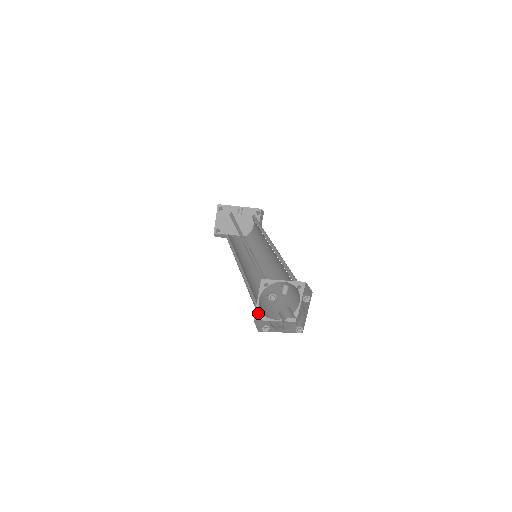
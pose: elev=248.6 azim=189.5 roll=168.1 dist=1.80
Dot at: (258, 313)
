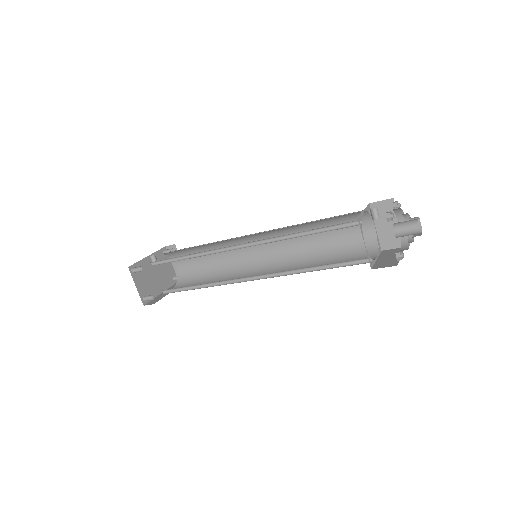
Dot at: (369, 259)
